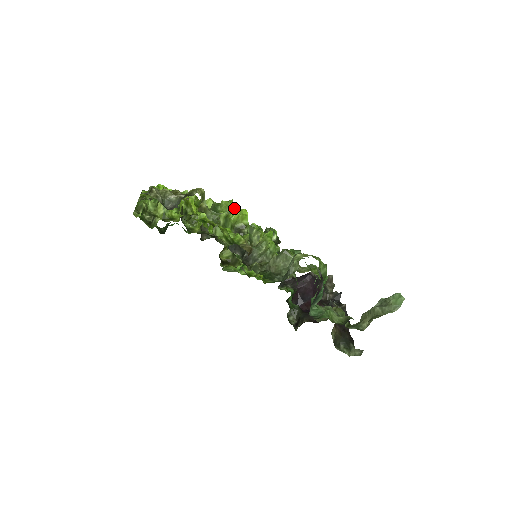
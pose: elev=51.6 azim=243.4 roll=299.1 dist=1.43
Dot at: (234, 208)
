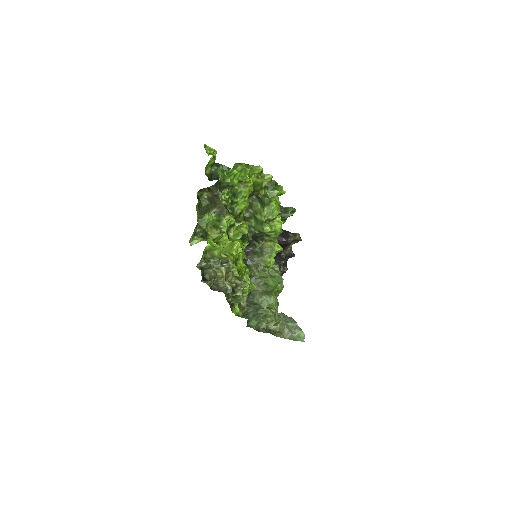
Dot at: (276, 217)
